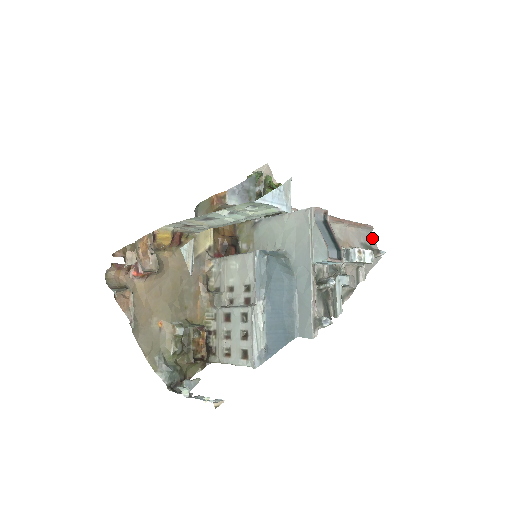
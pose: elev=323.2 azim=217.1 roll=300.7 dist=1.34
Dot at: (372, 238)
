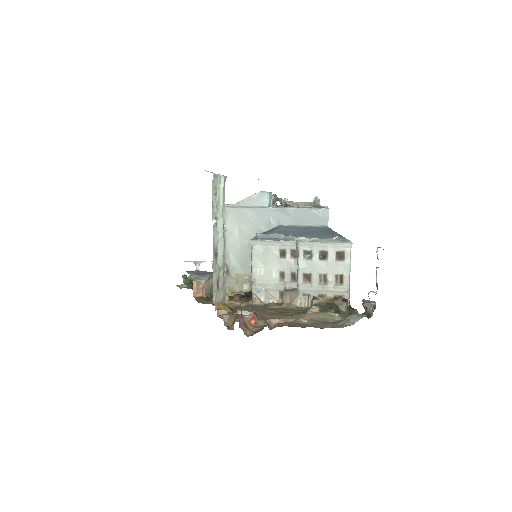
Dot at: occluded
